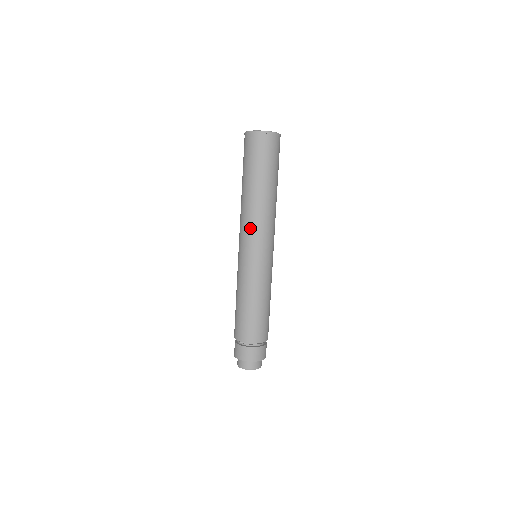
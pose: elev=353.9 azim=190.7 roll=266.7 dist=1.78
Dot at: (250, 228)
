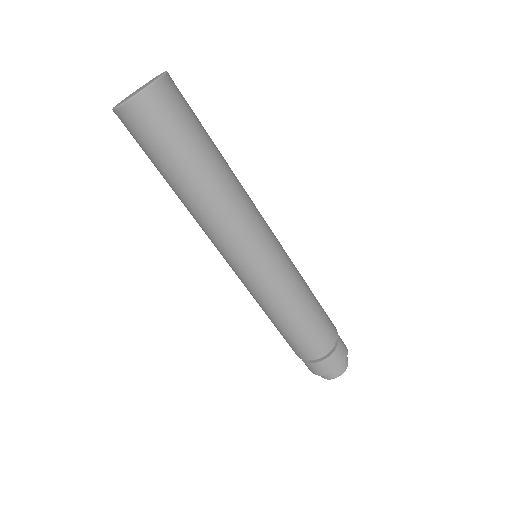
Dot at: (234, 235)
